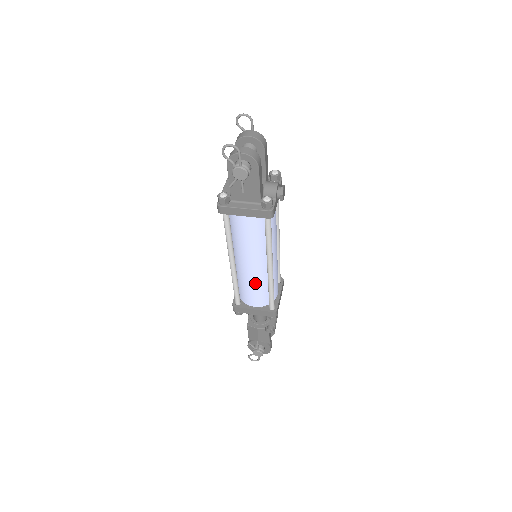
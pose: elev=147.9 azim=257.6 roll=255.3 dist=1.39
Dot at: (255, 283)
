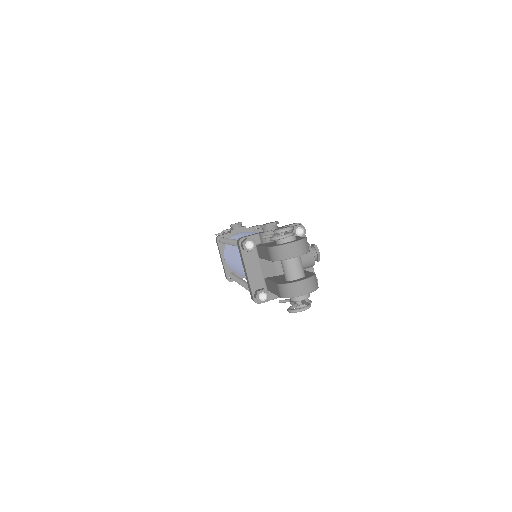
Dot at: occluded
